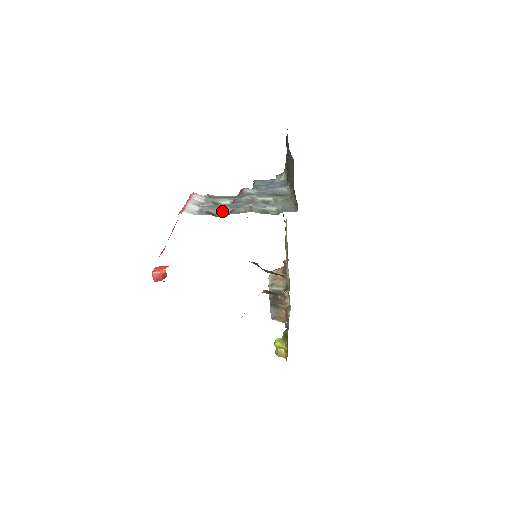
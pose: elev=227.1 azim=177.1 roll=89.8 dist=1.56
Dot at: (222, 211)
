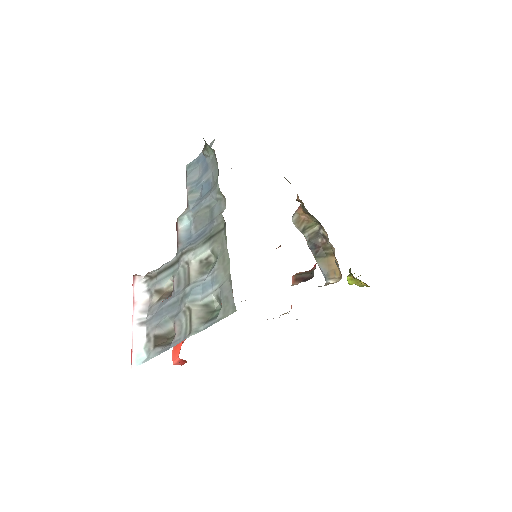
Dot at: (167, 327)
